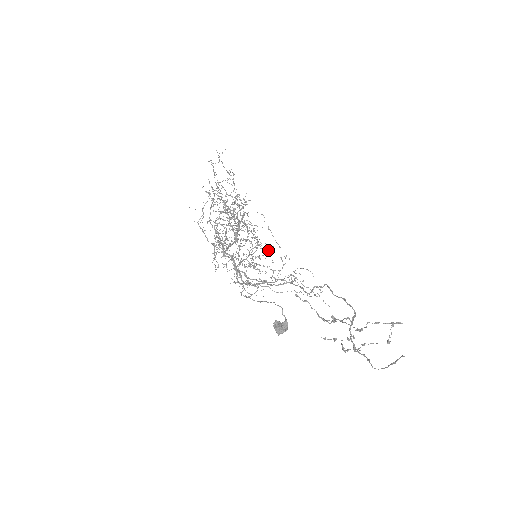
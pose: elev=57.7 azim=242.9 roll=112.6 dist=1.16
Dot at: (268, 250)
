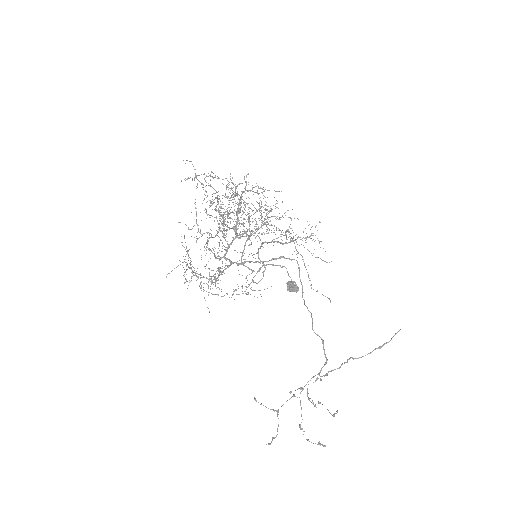
Dot at: (279, 213)
